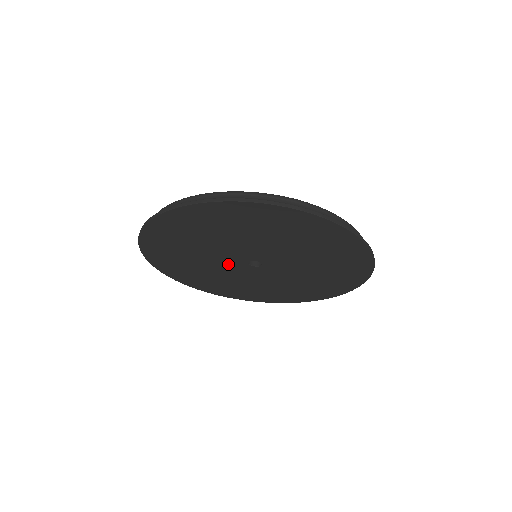
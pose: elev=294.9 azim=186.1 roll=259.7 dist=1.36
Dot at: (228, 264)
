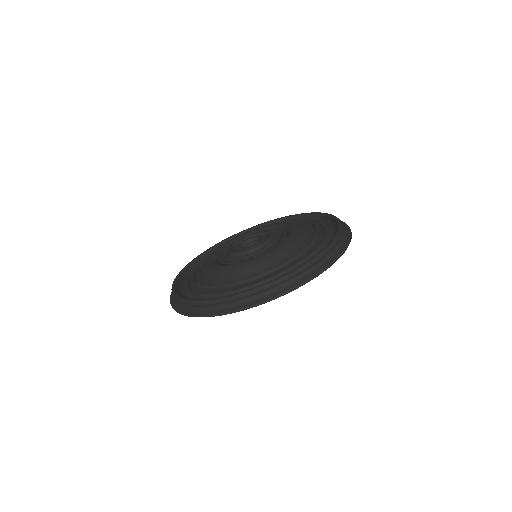
Dot at: occluded
